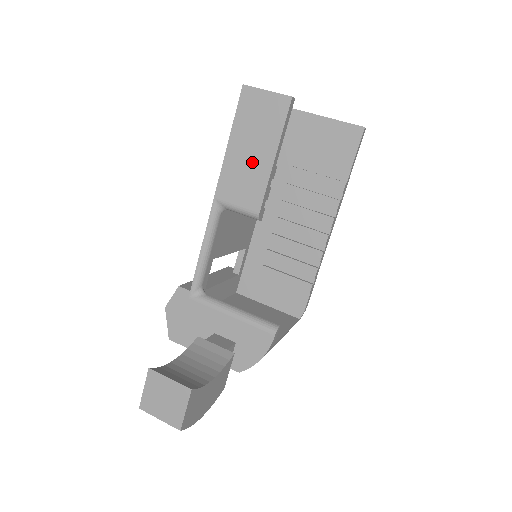
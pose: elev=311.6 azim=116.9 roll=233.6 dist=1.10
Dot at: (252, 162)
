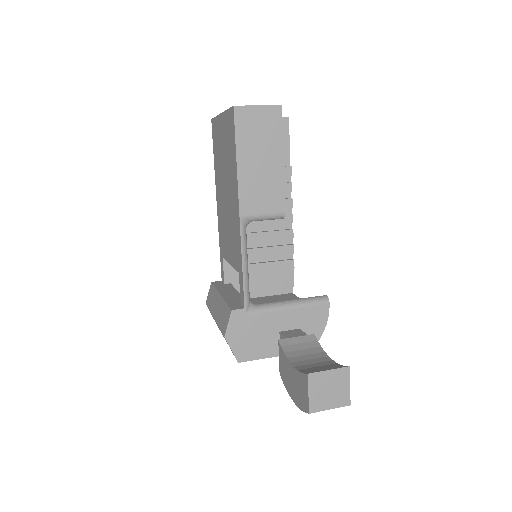
Dot at: (265, 171)
